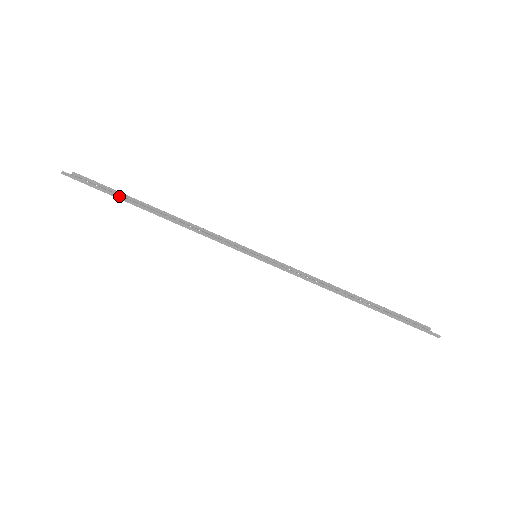
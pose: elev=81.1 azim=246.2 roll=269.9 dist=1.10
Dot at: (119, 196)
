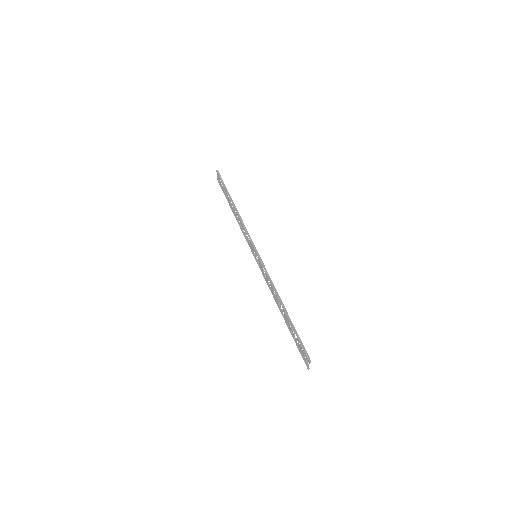
Dot at: occluded
